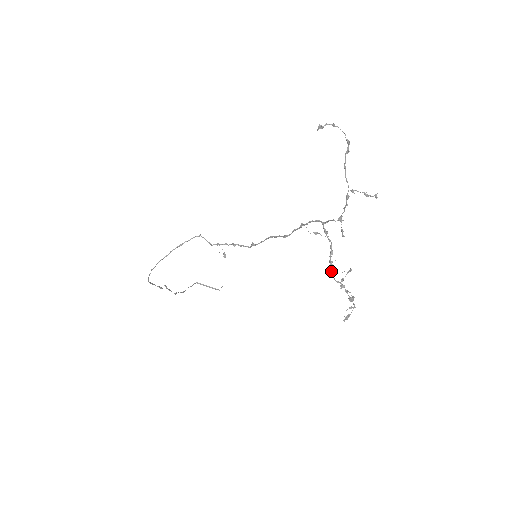
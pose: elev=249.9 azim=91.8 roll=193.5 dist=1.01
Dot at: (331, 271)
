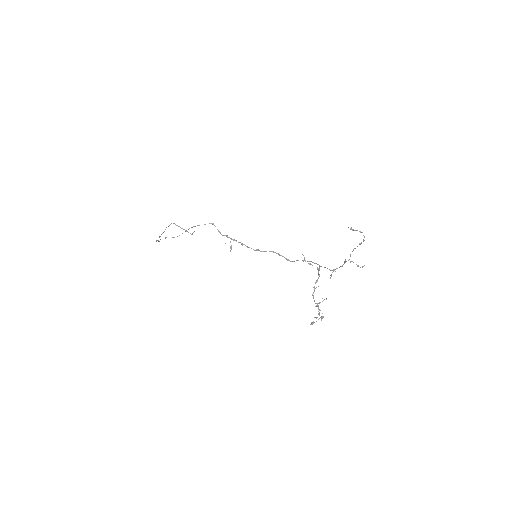
Dot at: occluded
